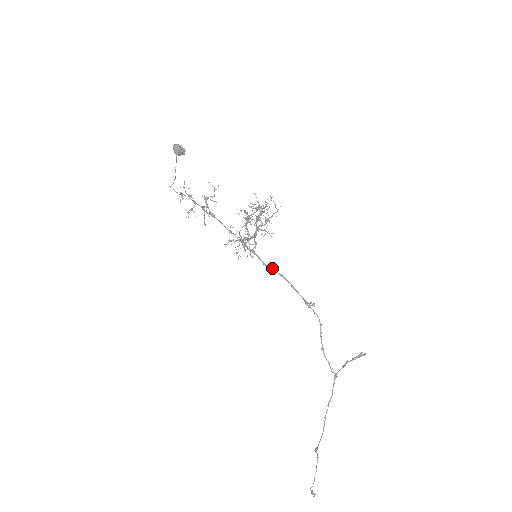
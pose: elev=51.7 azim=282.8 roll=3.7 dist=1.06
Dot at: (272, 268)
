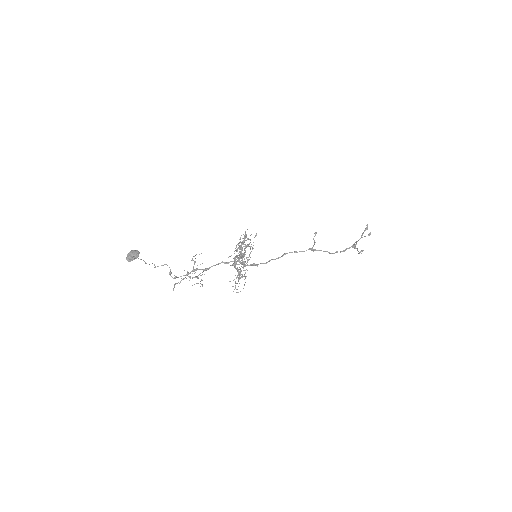
Dot at: occluded
